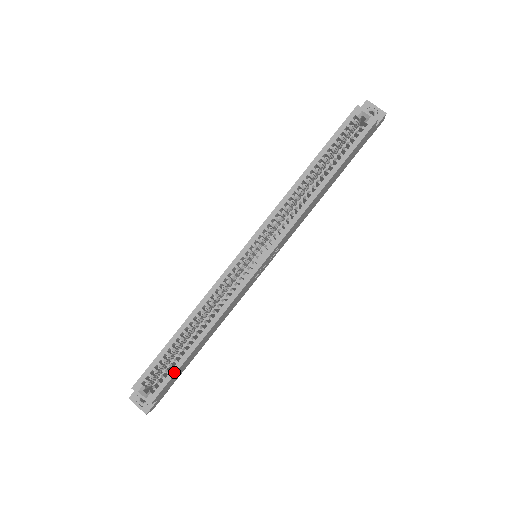
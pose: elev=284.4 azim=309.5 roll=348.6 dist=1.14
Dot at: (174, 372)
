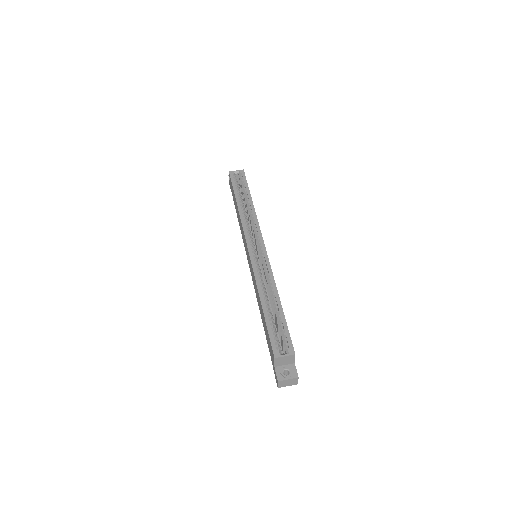
Dot at: (286, 326)
